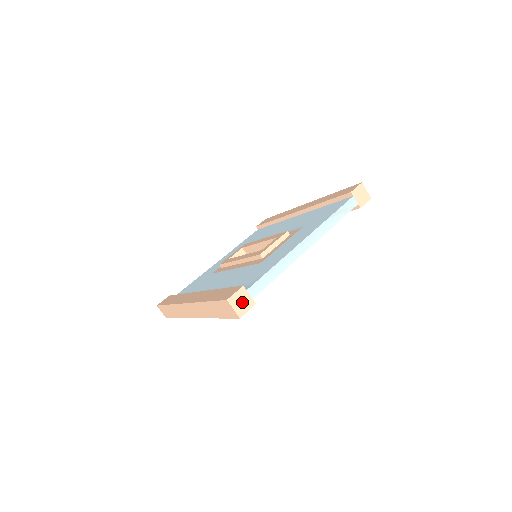
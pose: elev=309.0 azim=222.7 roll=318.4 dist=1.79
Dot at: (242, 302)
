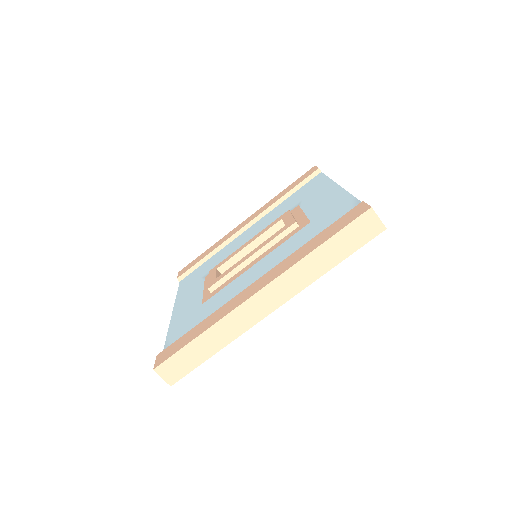
Dot at: occluded
